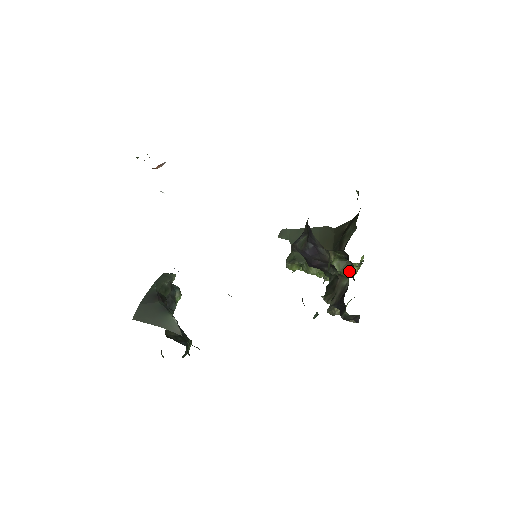
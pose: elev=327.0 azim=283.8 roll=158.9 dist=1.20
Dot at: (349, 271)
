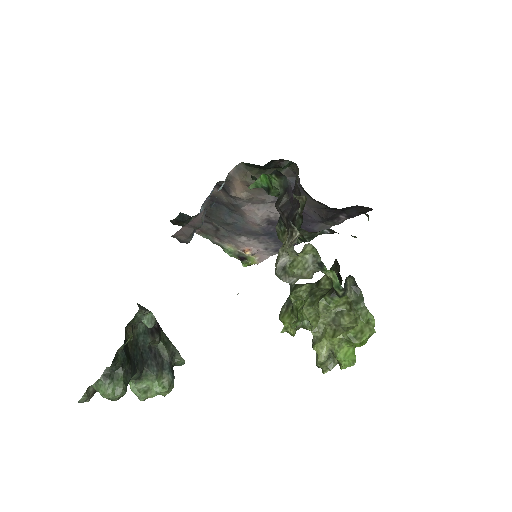
Dot at: occluded
